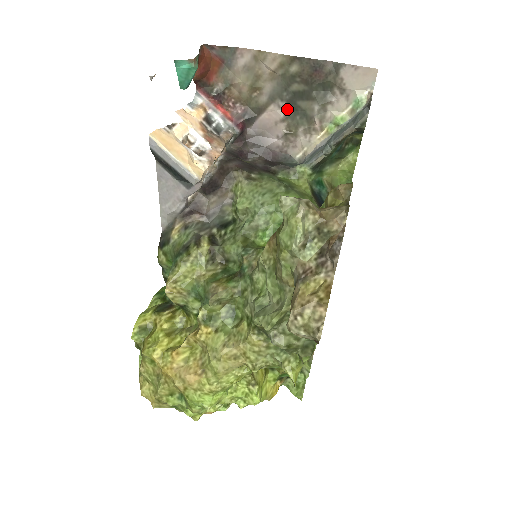
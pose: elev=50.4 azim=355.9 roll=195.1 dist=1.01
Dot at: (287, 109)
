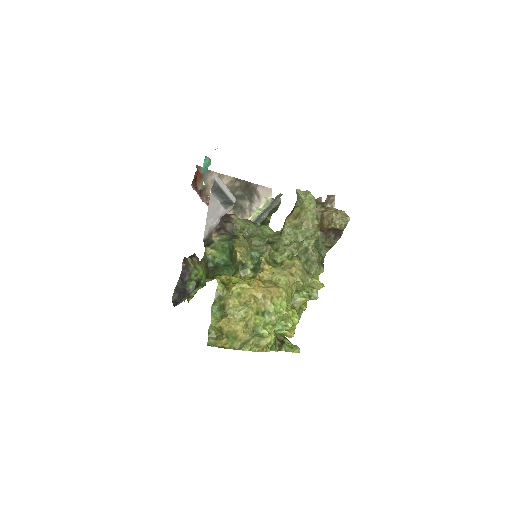
Dot at: occluded
